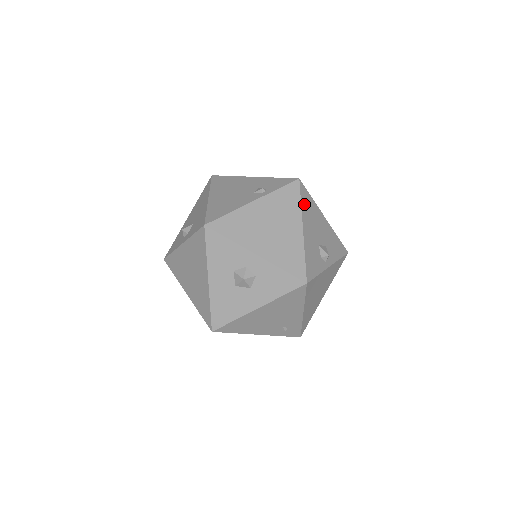
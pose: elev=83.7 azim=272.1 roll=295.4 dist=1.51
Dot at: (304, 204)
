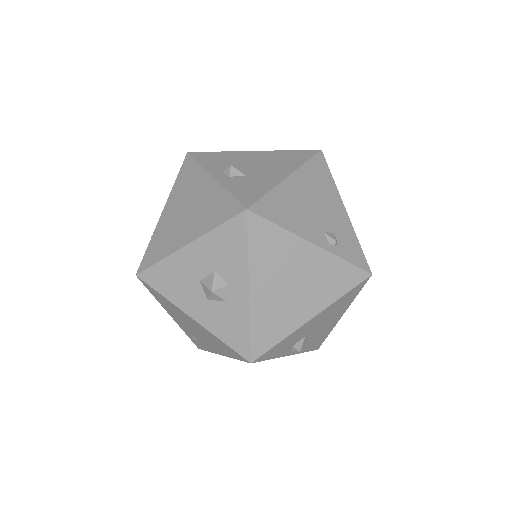
Dot at: (344, 298)
